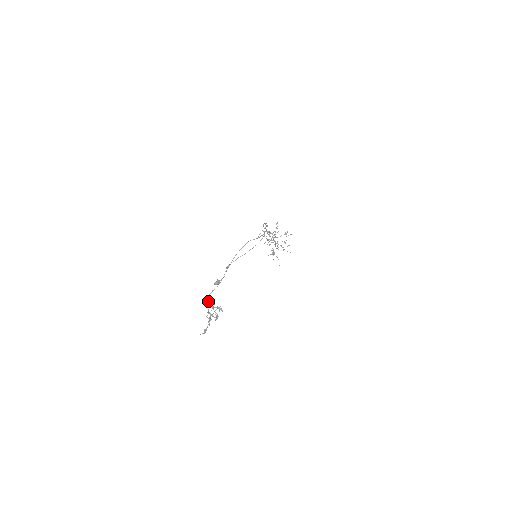
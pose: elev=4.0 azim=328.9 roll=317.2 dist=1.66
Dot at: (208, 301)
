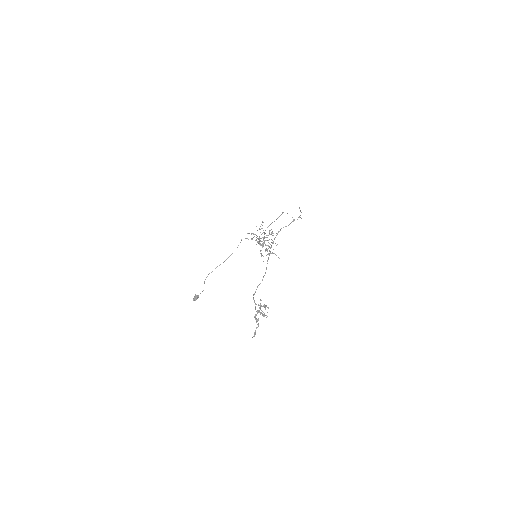
Dot at: (253, 299)
